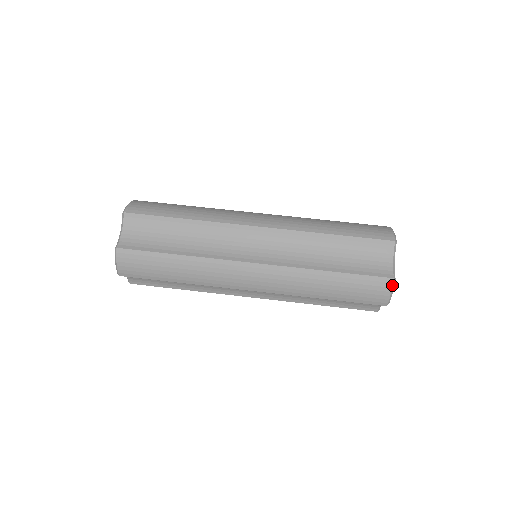
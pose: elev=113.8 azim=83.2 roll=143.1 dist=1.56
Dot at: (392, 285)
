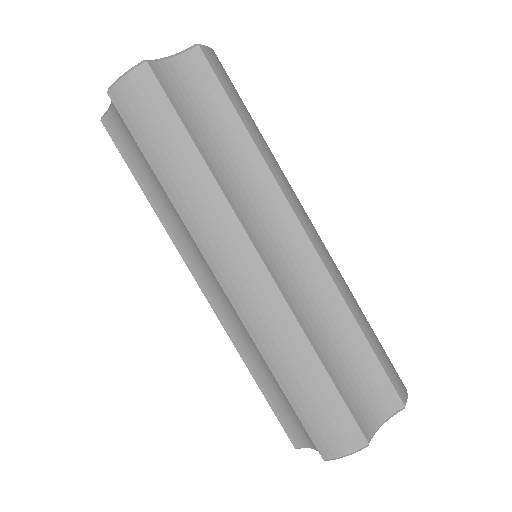
Dot at: (359, 448)
